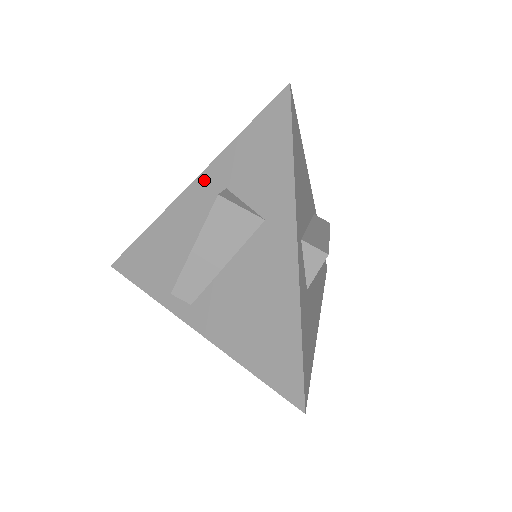
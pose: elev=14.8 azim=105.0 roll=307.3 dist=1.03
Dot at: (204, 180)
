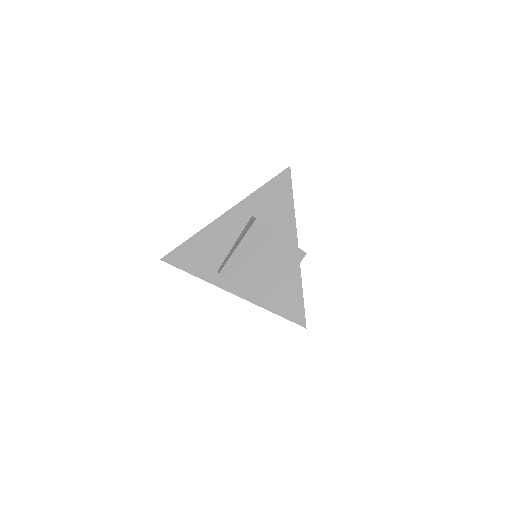
Dot at: (236, 210)
